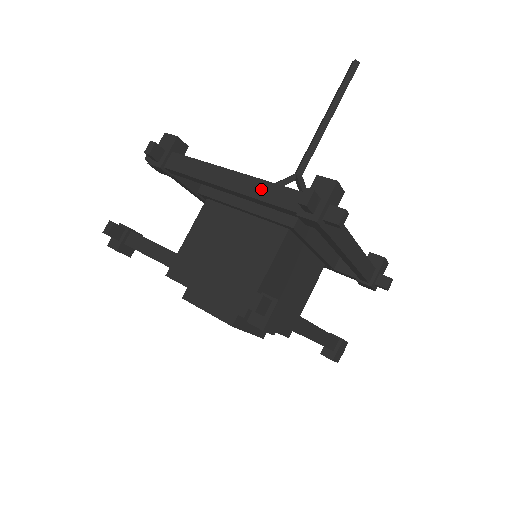
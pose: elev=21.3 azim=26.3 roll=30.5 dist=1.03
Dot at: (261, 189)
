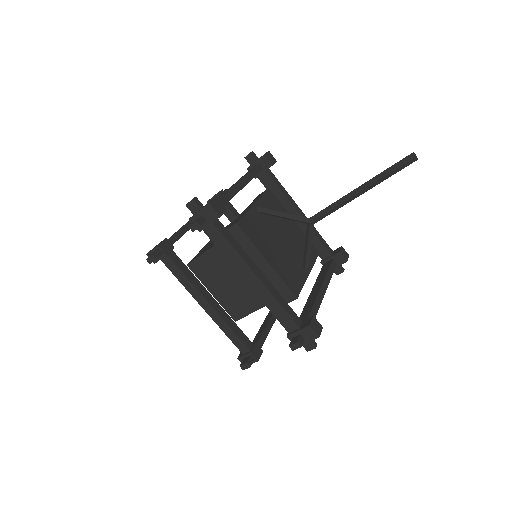
Dot at: (272, 304)
